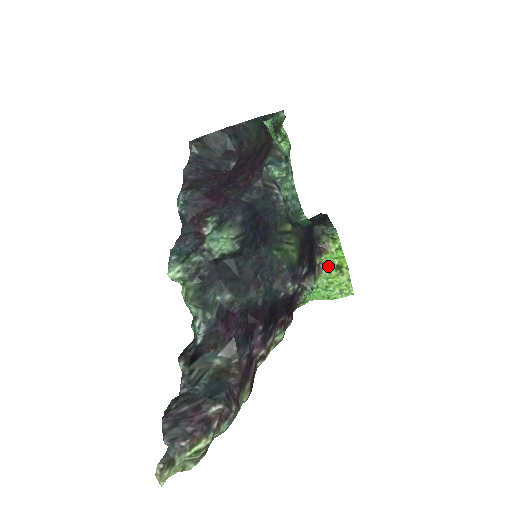
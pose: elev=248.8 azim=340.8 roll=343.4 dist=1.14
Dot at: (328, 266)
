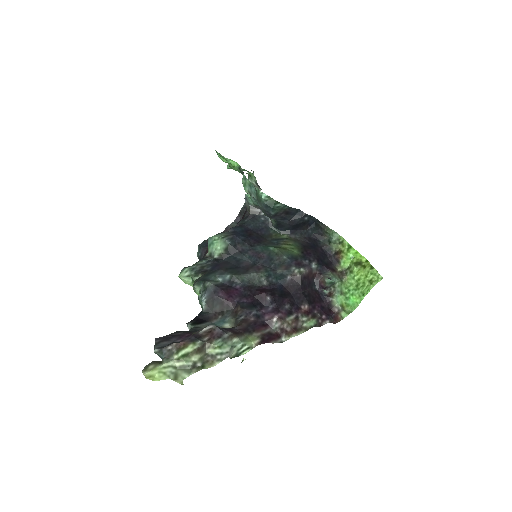
Dot at: (349, 268)
